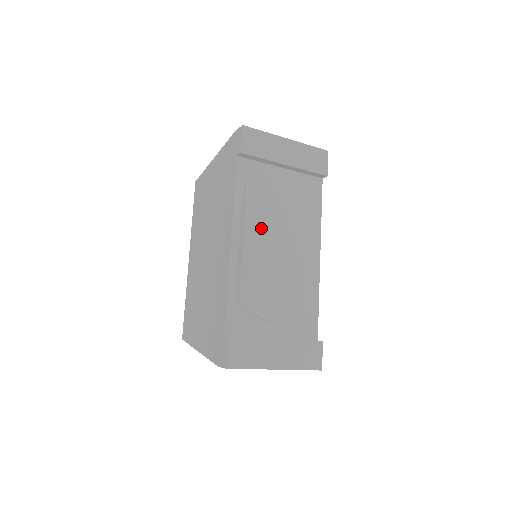
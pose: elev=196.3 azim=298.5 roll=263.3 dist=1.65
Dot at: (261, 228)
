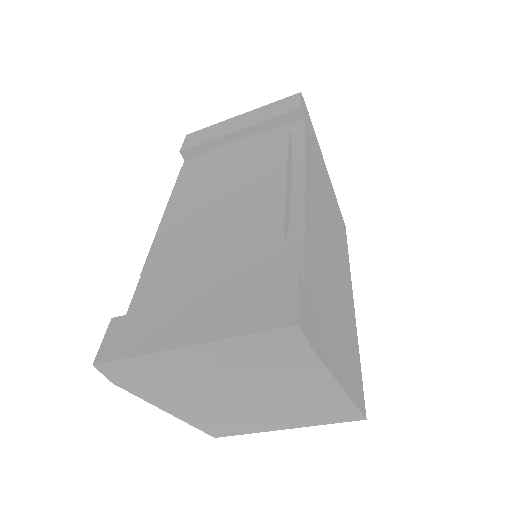
Dot at: (192, 192)
